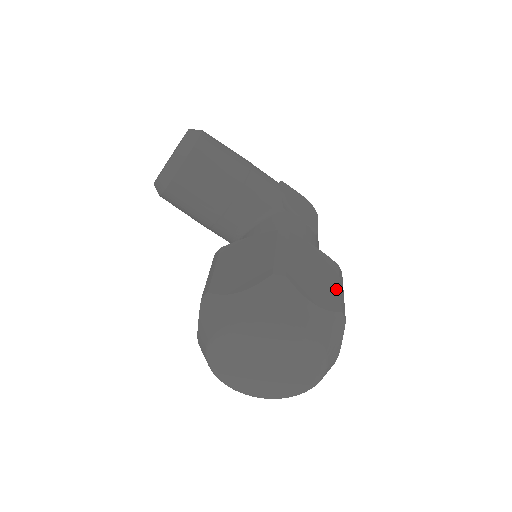
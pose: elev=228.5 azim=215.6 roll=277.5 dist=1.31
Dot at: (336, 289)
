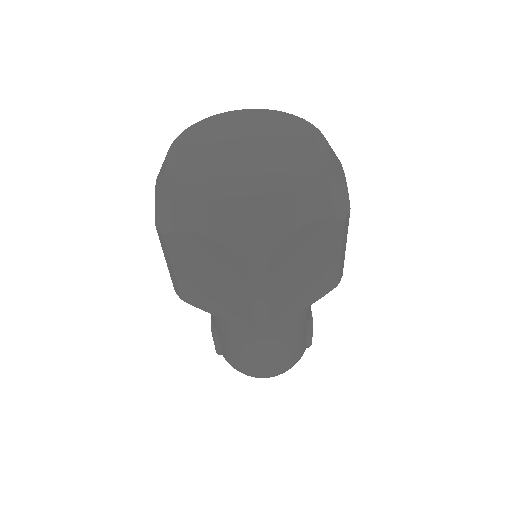
Dot at: occluded
